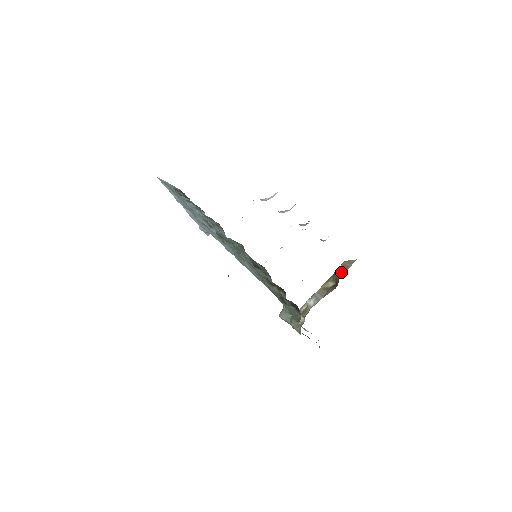
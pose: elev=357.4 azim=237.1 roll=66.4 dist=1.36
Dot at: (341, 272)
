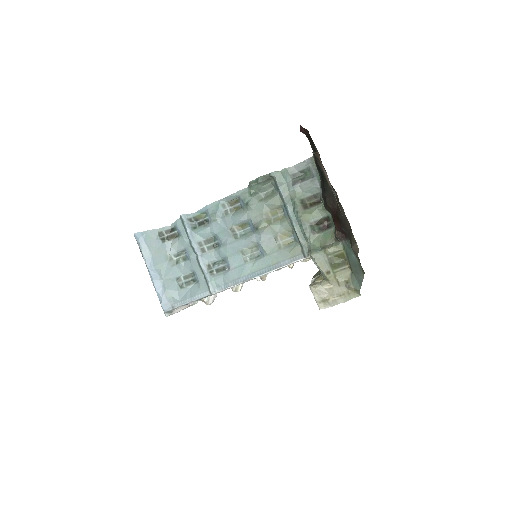
Dot at: occluded
